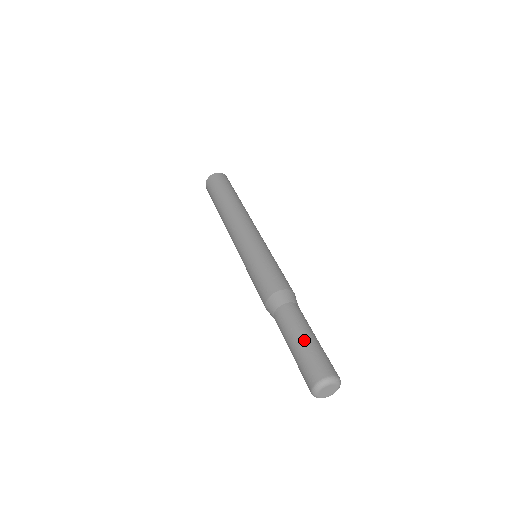
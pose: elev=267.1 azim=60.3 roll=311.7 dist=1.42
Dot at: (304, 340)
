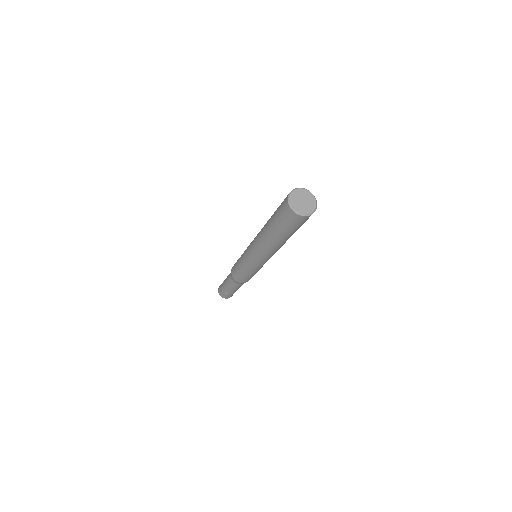
Dot at: (233, 292)
